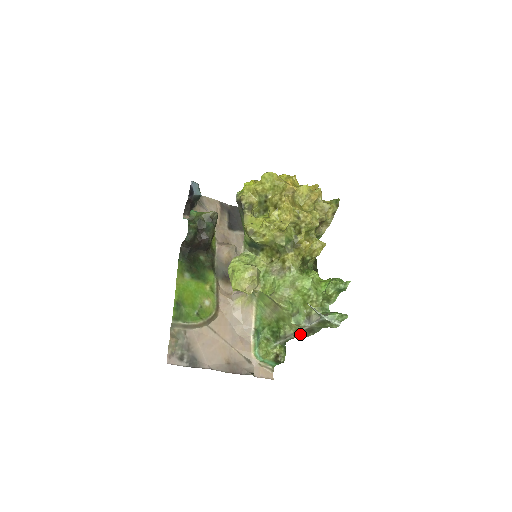
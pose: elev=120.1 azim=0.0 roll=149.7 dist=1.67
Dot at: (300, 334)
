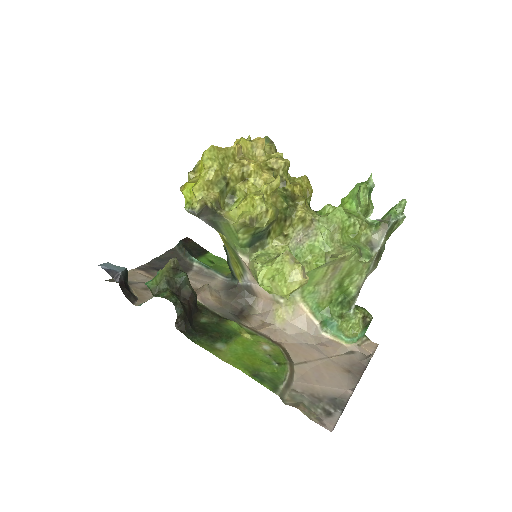
Dot at: (371, 271)
